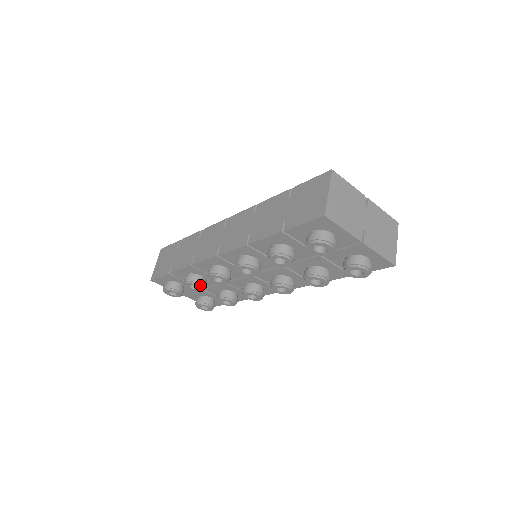
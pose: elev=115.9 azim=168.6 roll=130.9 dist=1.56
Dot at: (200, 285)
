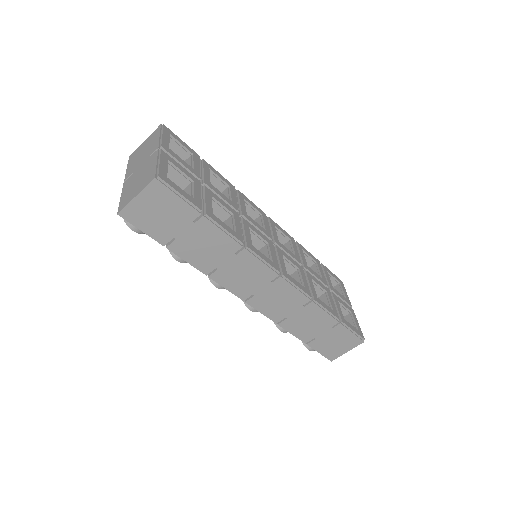
Dot at: occluded
